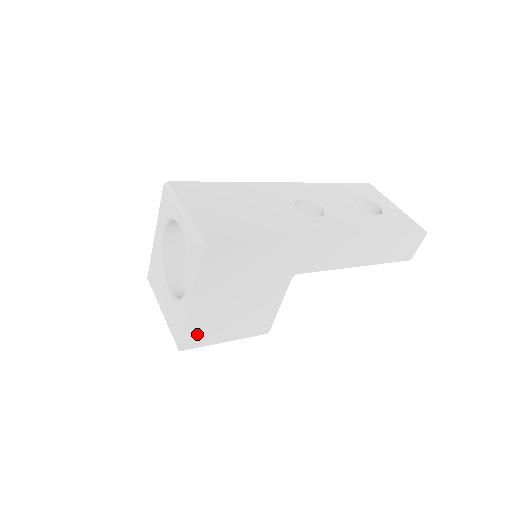
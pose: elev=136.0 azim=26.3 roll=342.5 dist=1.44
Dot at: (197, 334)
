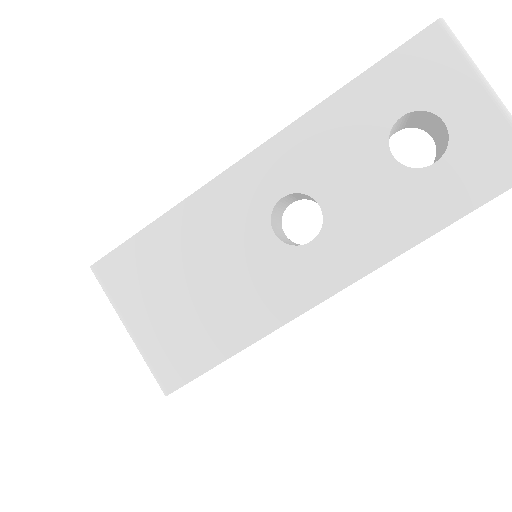
Dot at: occluded
